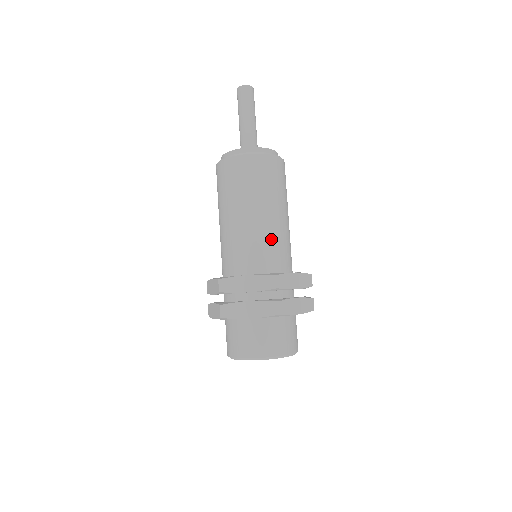
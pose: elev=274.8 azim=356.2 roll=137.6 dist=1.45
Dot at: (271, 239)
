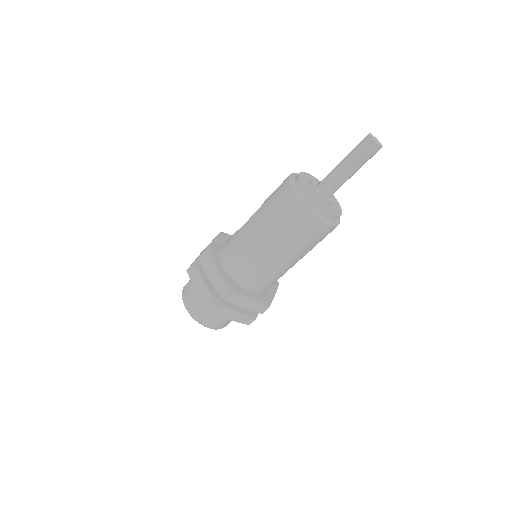
Dot at: (282, 275)
